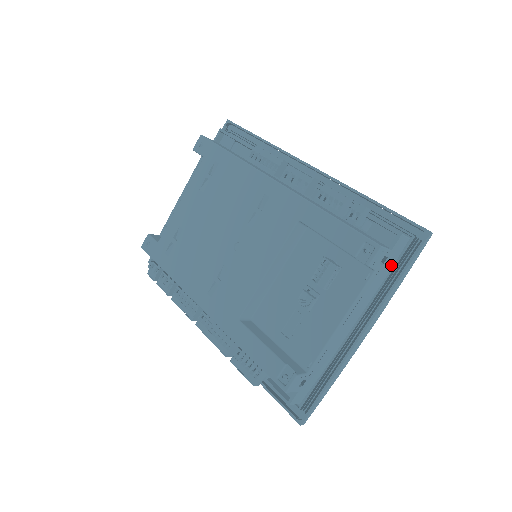
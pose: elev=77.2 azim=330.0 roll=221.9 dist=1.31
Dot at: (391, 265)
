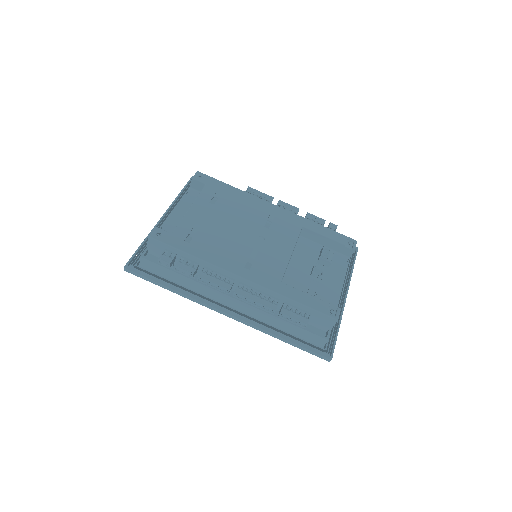
Dot at: occluded
